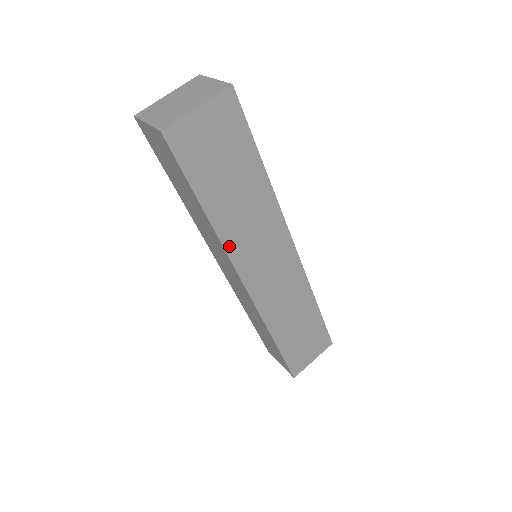
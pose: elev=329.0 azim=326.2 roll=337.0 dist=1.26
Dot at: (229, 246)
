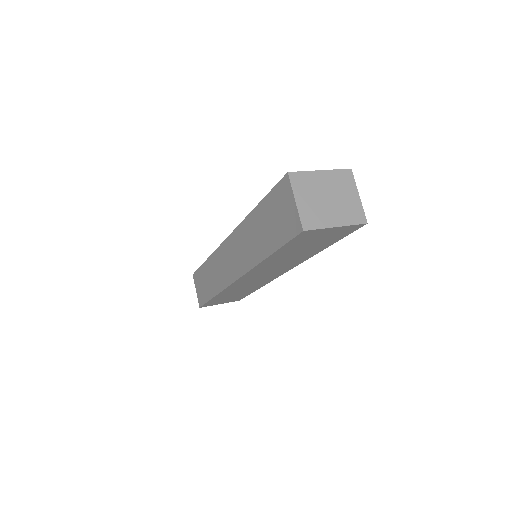
Dot at: (256, 268)
